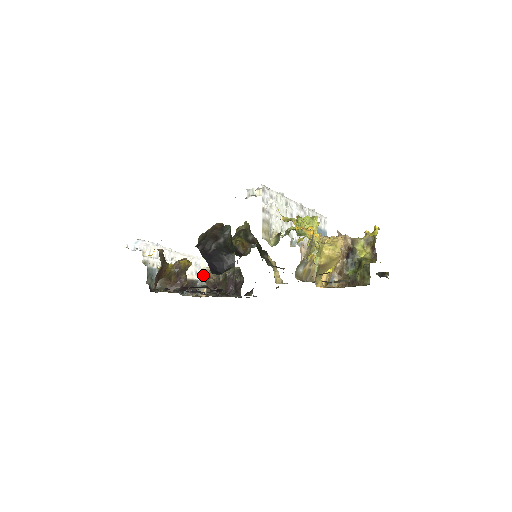
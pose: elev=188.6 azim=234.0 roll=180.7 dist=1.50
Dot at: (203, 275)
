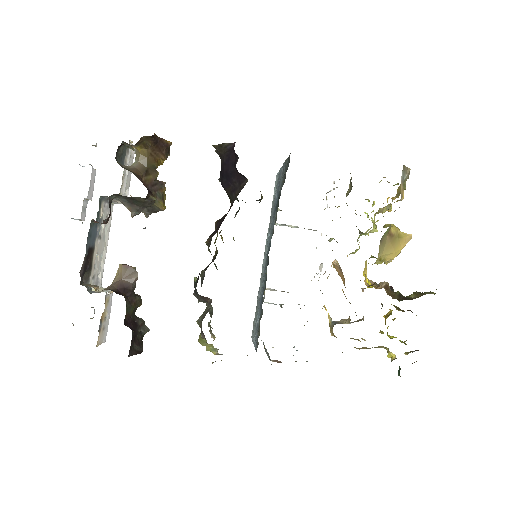
Dot at: (96, 291)
